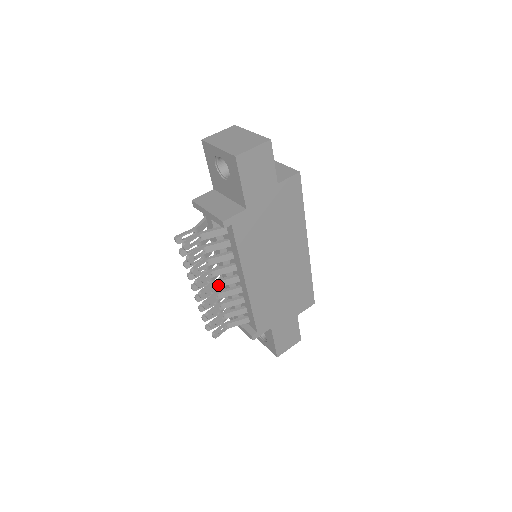
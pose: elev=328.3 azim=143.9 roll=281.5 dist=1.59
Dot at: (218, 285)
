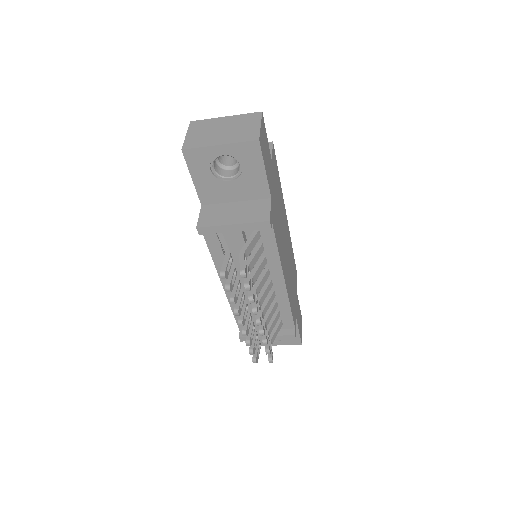
Dot at: (261, 303)
